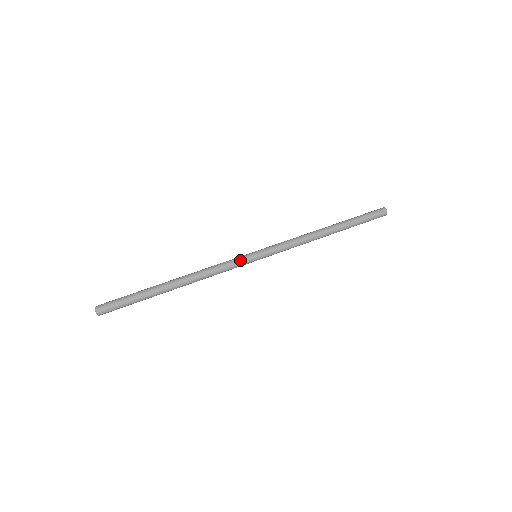
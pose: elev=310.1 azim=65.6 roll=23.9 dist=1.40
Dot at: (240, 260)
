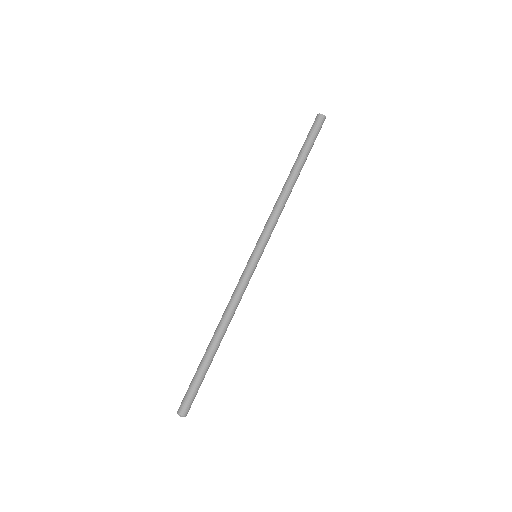
Dot at: (251, 274)
